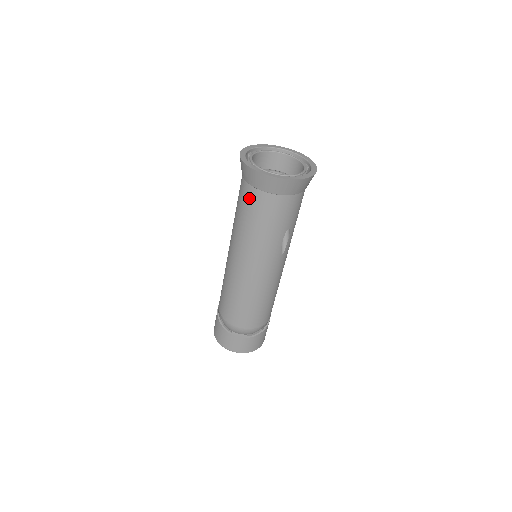
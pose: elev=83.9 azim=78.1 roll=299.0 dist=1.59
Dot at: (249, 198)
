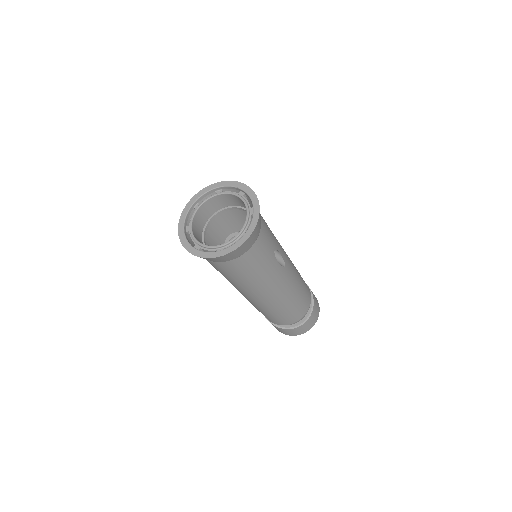
Dot at: (224, 268)
